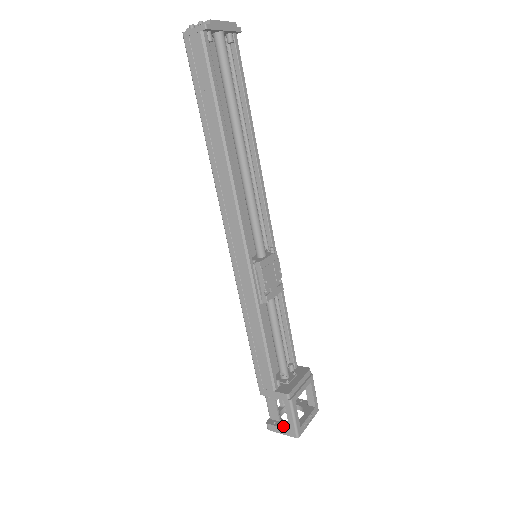
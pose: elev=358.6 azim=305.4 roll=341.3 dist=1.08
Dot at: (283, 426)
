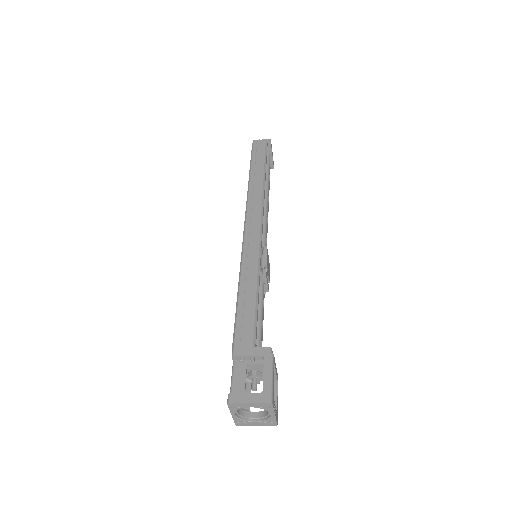
Dot at: (252, 393)
